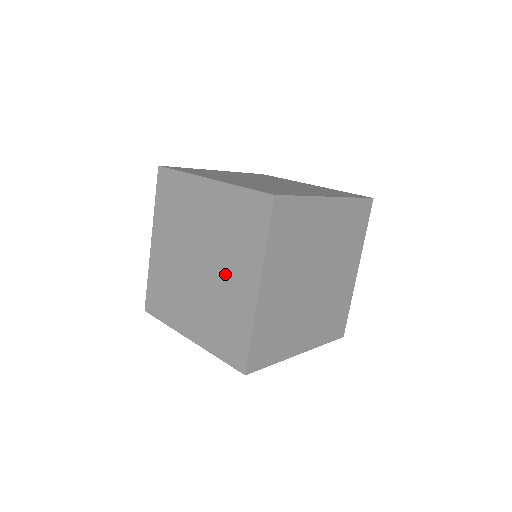
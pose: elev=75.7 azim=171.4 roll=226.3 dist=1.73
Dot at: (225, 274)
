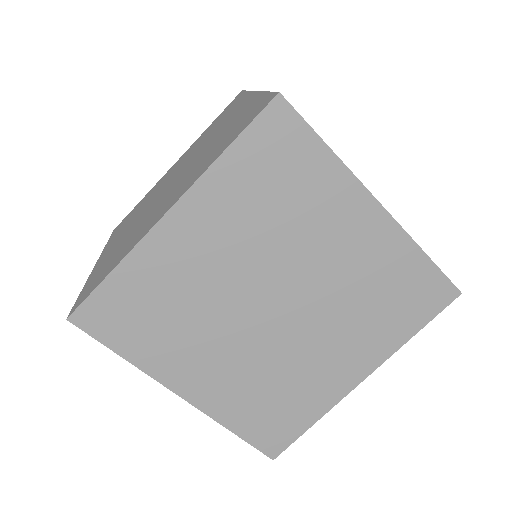
Dot at: (324, 259)
